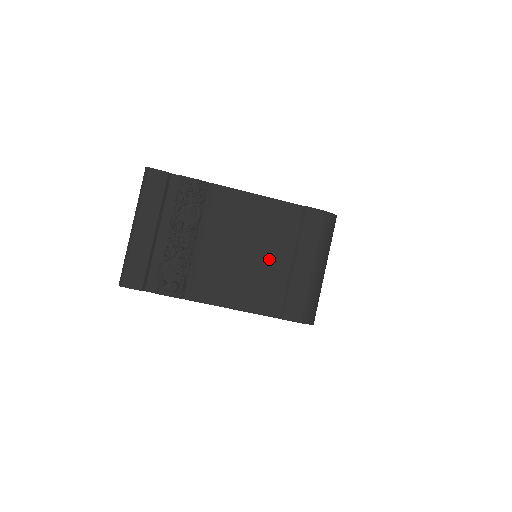
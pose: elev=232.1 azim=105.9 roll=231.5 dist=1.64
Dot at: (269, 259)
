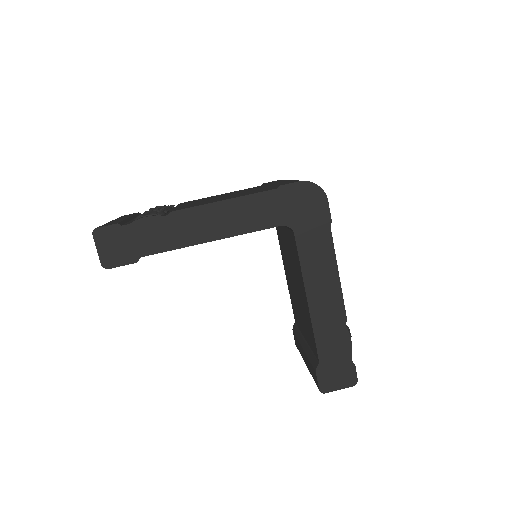
Dot at: occluded
